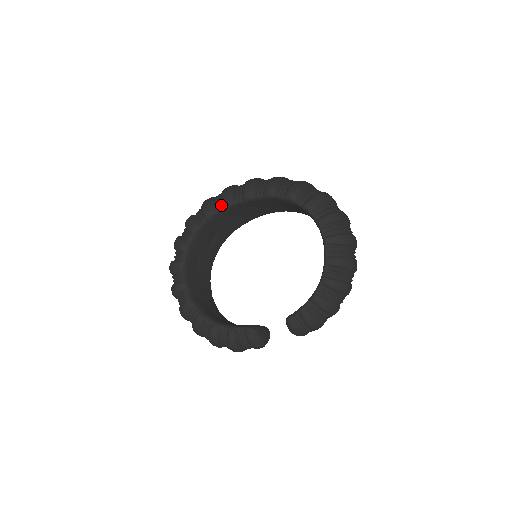
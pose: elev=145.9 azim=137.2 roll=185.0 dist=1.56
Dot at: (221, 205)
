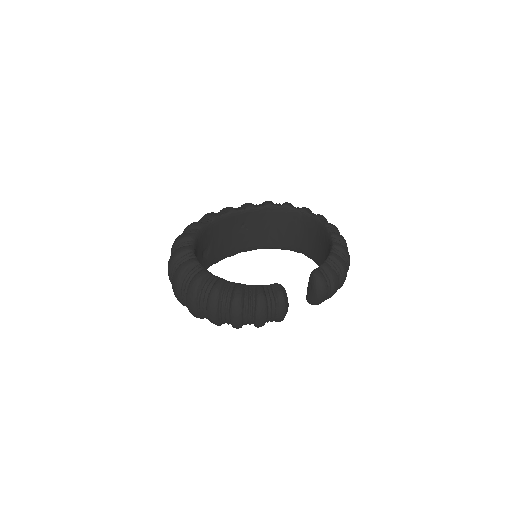
Dot at: (225, 212)
